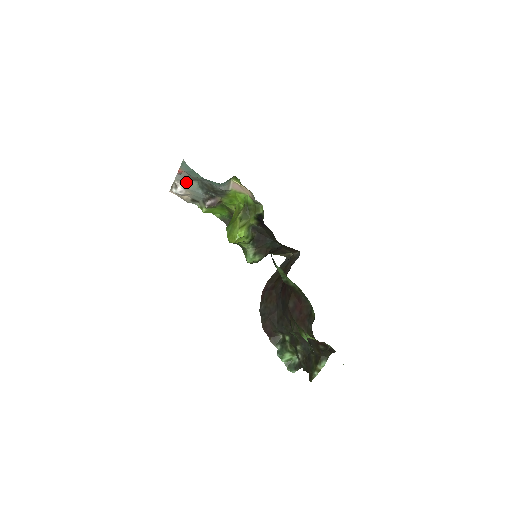
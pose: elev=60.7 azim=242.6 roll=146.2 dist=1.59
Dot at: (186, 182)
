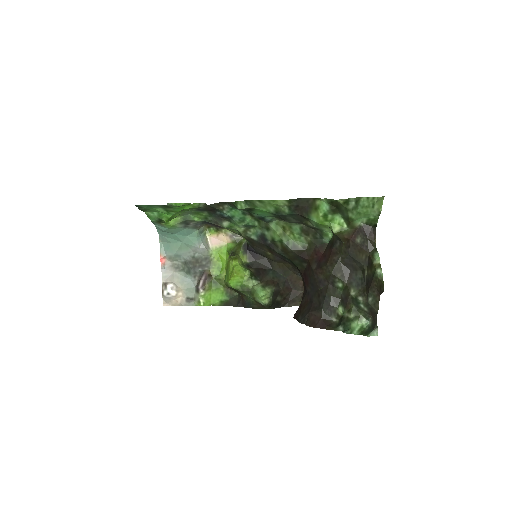
Dot at: (173, 276)
